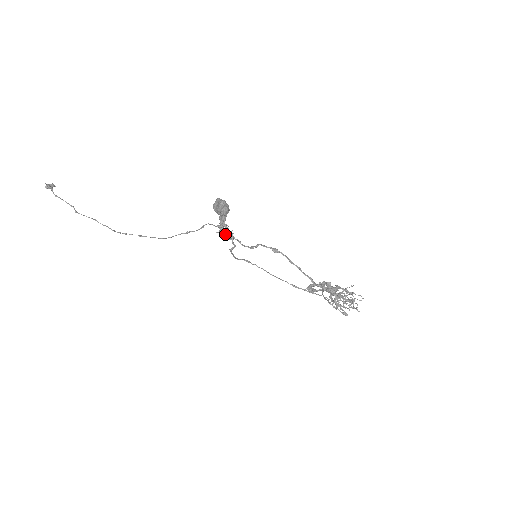
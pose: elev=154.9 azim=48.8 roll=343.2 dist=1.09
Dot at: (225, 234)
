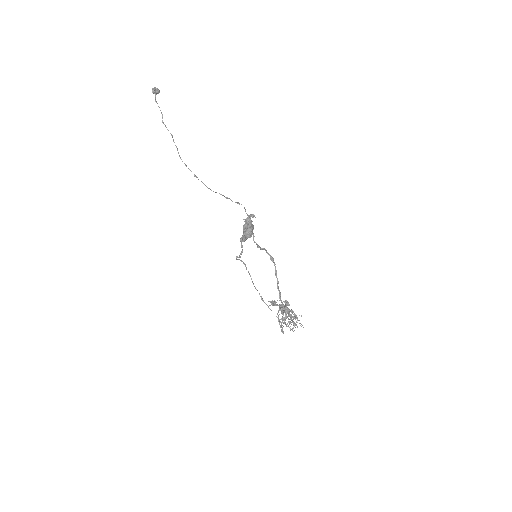
Dot at: occluded
